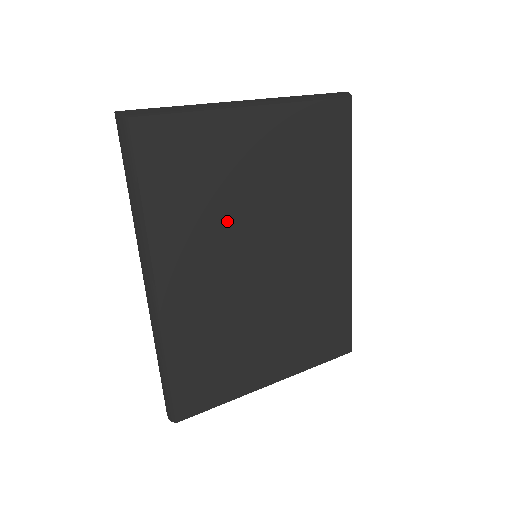
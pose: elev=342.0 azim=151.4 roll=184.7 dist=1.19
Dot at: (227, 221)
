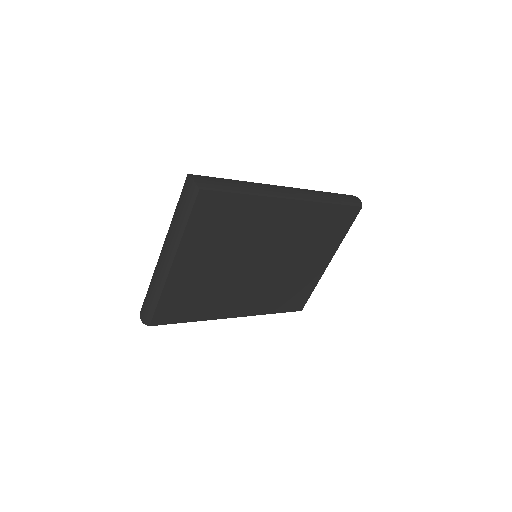
Dot at: (226, 283)
